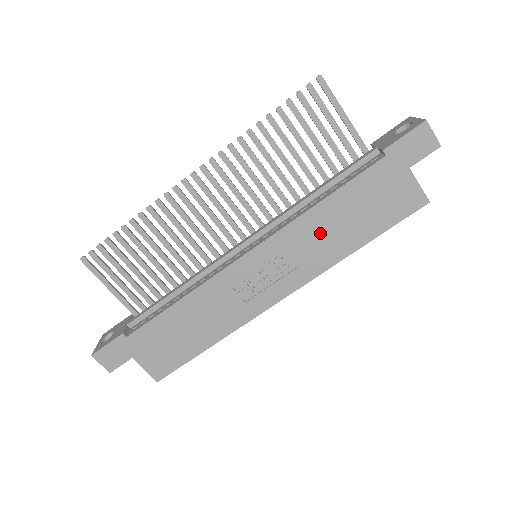
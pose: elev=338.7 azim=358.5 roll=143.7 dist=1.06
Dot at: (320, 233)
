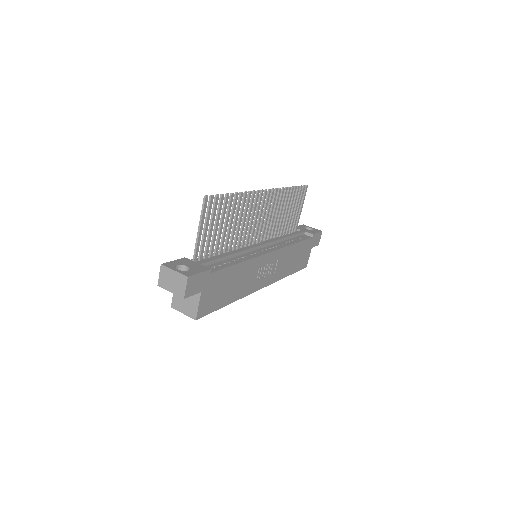
Dot at: (287, 259)
